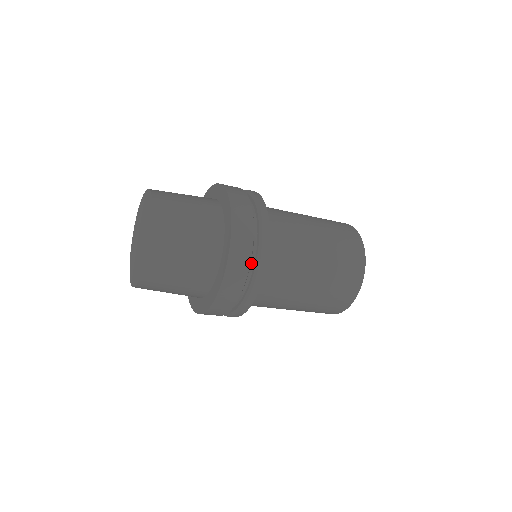
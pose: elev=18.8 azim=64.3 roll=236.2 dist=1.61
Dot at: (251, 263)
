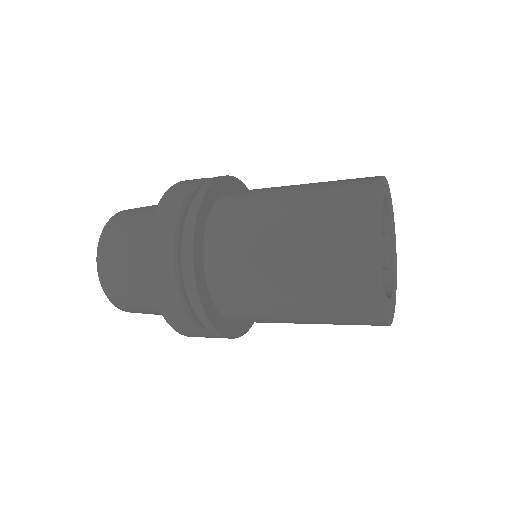
Dot at: occluded
